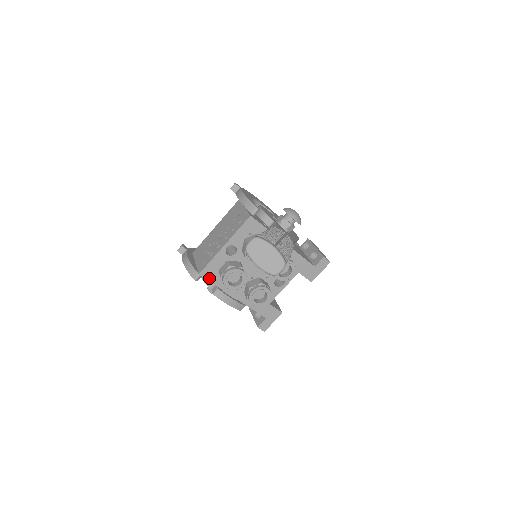
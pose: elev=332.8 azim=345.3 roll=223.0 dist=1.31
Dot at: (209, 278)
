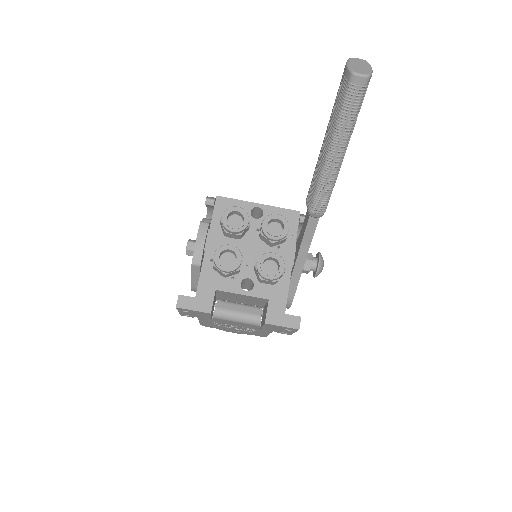
Dot at: (217, 208)
